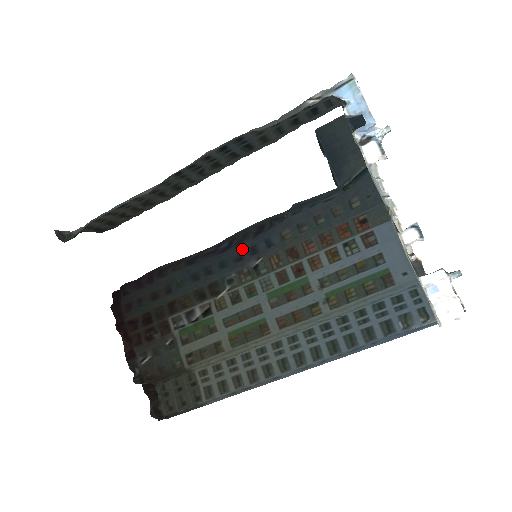
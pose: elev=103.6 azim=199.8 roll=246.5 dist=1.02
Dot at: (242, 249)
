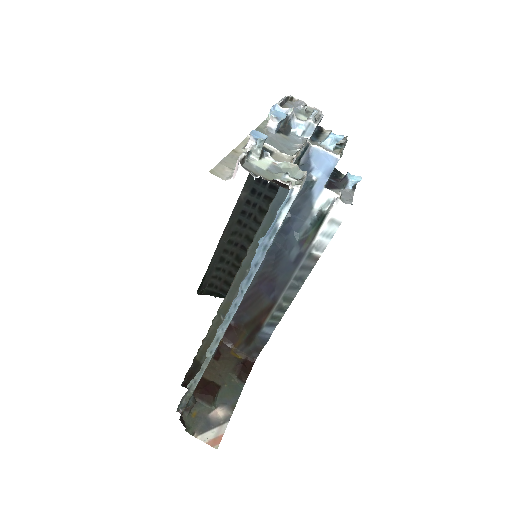
Dot at: occluded
